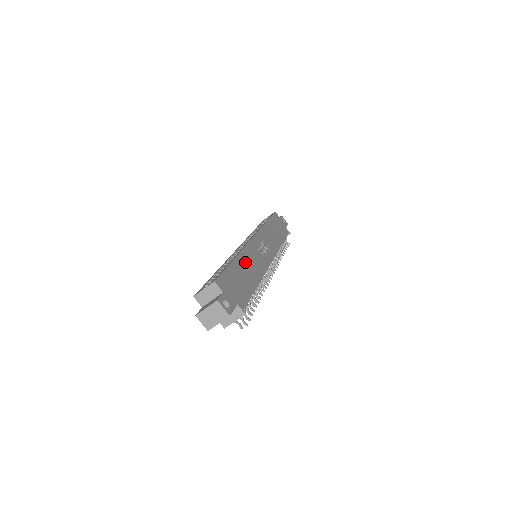
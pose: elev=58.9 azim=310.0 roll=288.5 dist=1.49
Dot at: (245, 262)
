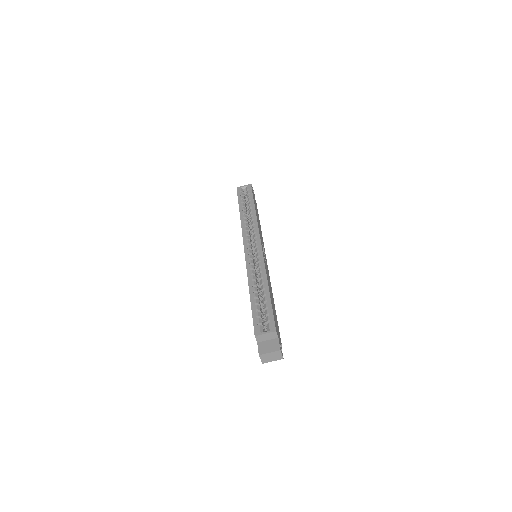
Dot at: (269, 285)
